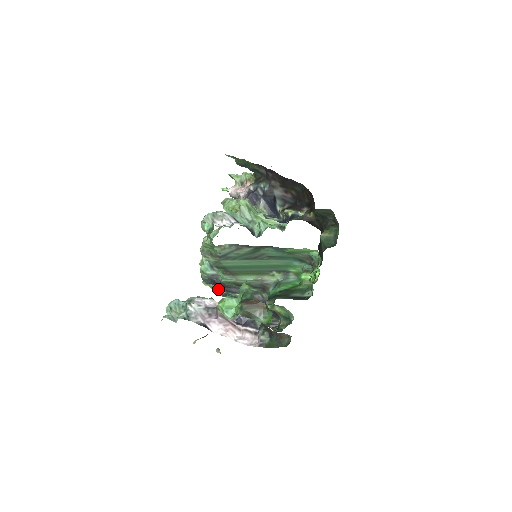
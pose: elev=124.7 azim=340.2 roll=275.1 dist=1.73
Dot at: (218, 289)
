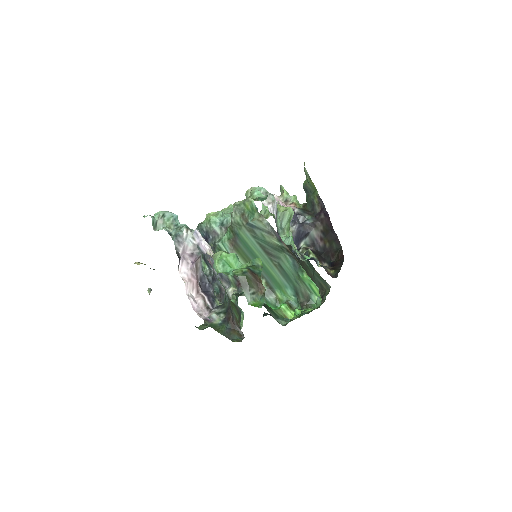
Dot at: occluded
